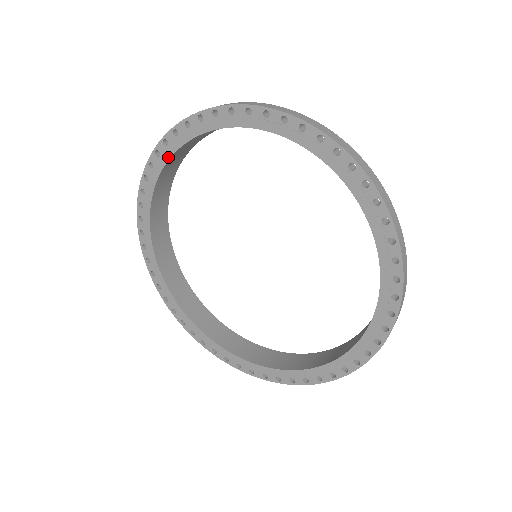
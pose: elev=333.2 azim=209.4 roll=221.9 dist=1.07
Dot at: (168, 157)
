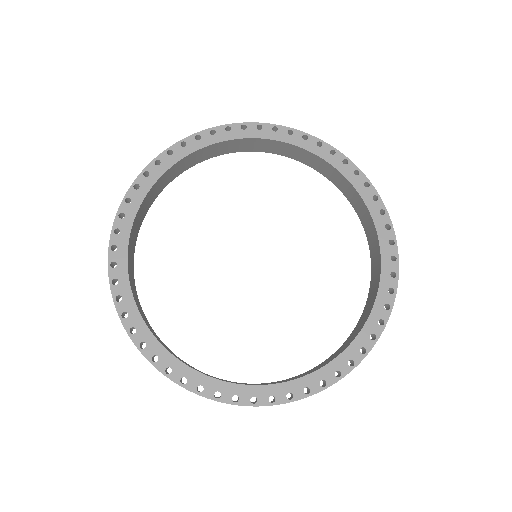
Dot at: (195, 149)
